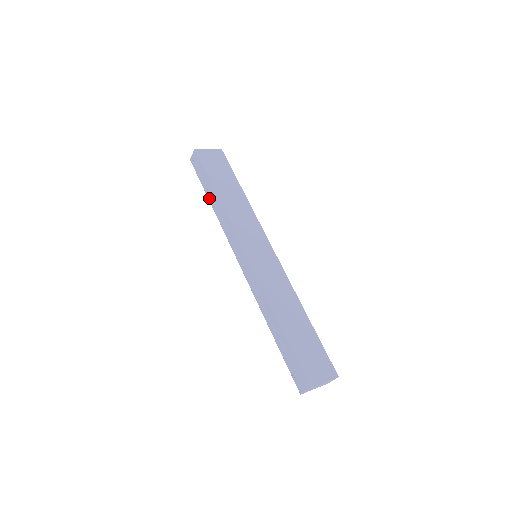
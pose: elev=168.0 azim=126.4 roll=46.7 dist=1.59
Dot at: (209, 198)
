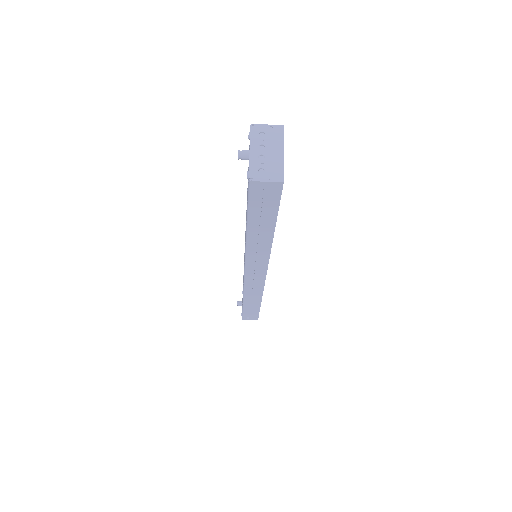
Dot at: (251, 232)
